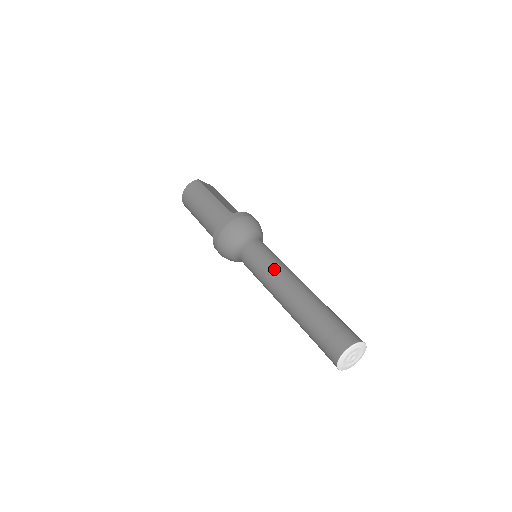
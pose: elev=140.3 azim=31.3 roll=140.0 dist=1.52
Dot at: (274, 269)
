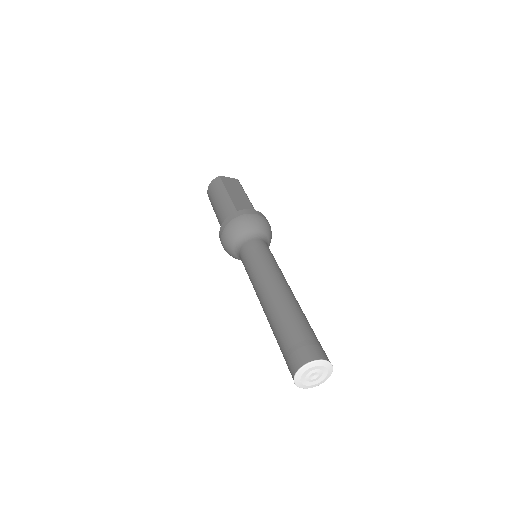
Dot at: (259, 273)
